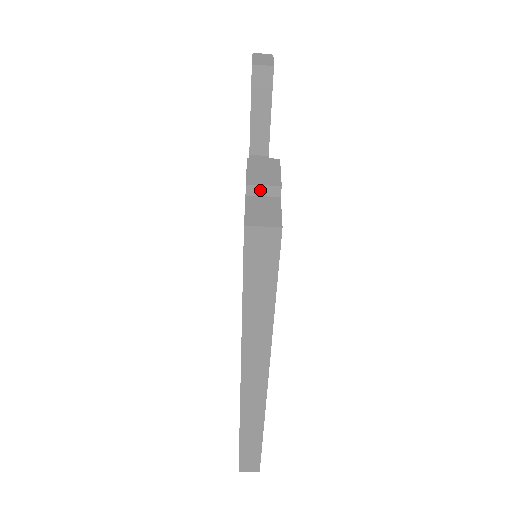
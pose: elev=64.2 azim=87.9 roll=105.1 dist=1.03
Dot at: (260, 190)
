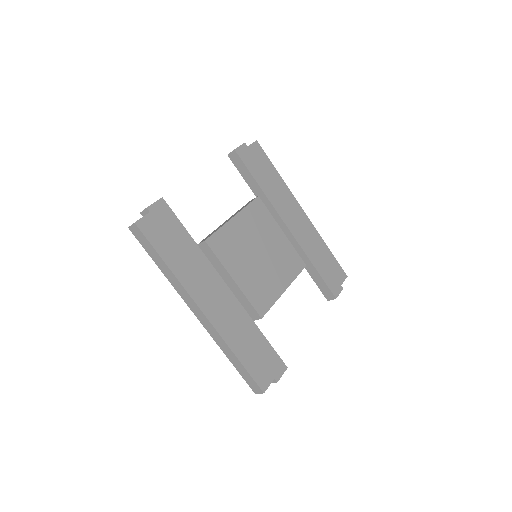
Dot at: (144, 213)
